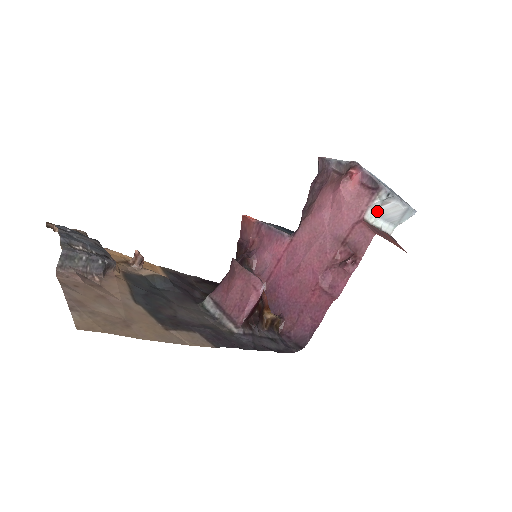
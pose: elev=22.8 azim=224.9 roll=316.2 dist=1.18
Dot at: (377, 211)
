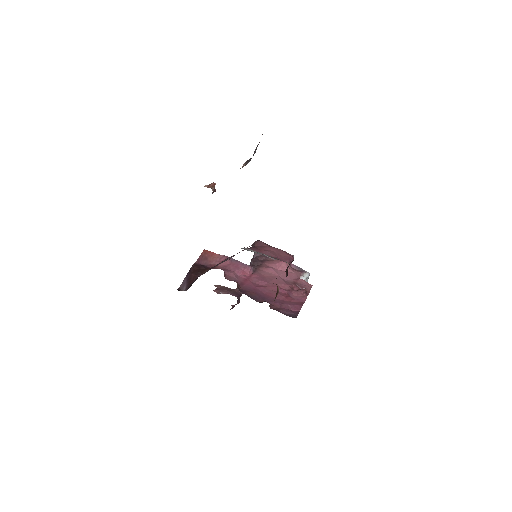
Dot at: occluded
